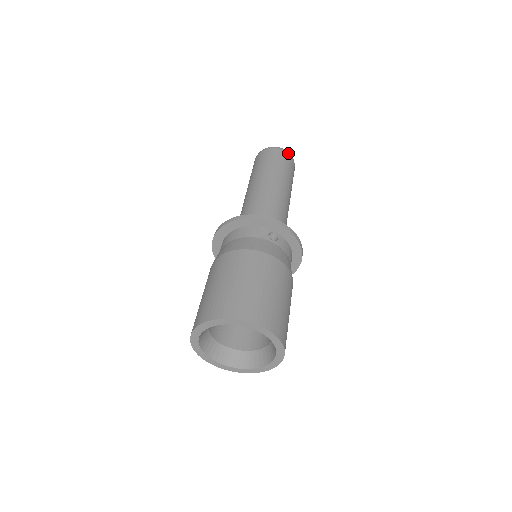
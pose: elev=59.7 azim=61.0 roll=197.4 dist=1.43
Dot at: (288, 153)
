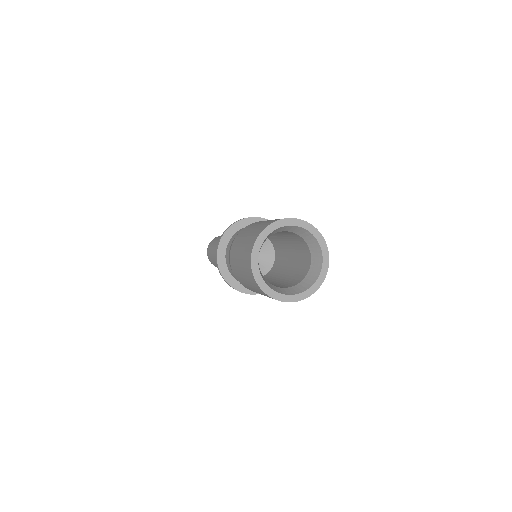
Dot at: occluded
